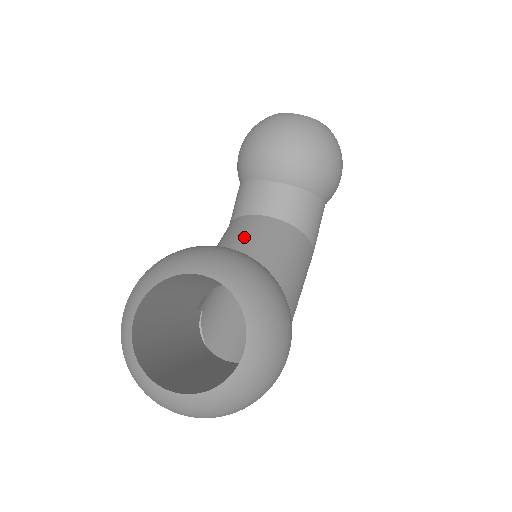
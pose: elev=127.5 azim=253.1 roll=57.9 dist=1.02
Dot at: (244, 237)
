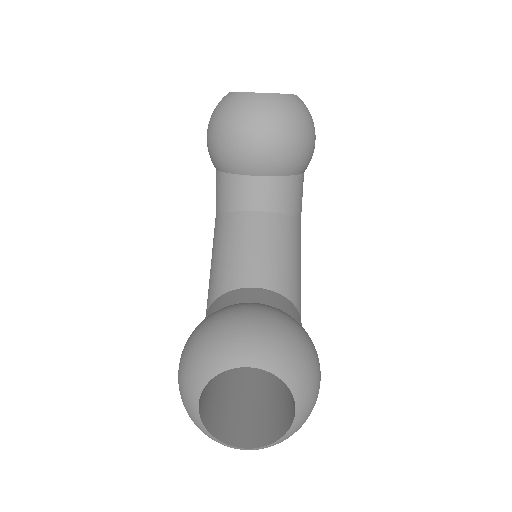
Dot at: (242, 245)
